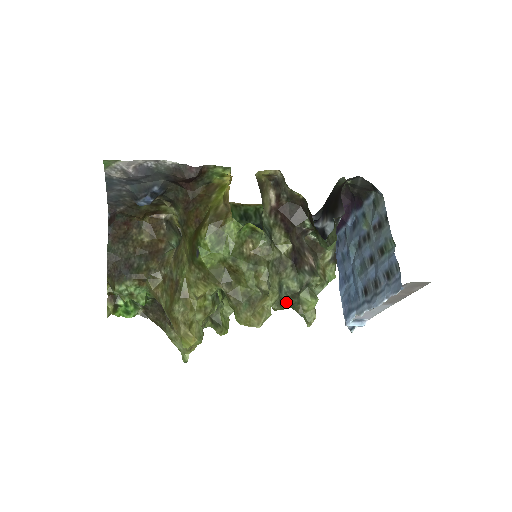
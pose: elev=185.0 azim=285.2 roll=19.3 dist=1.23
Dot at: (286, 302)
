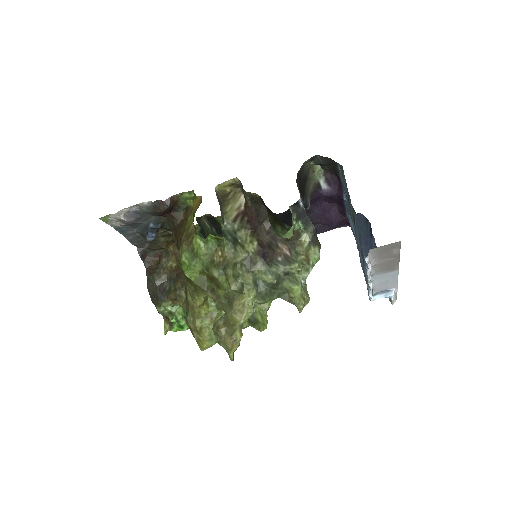
Dot at: (268, 295)
